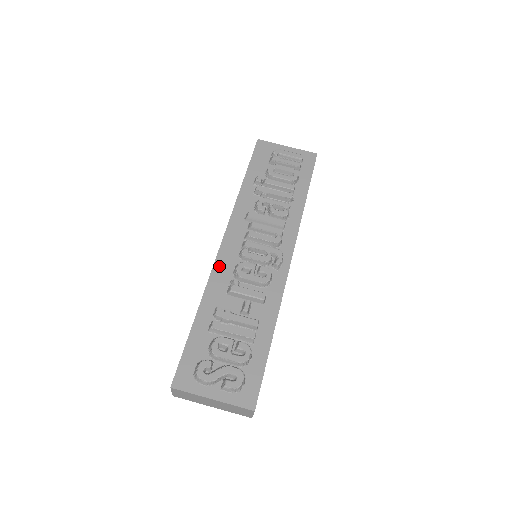
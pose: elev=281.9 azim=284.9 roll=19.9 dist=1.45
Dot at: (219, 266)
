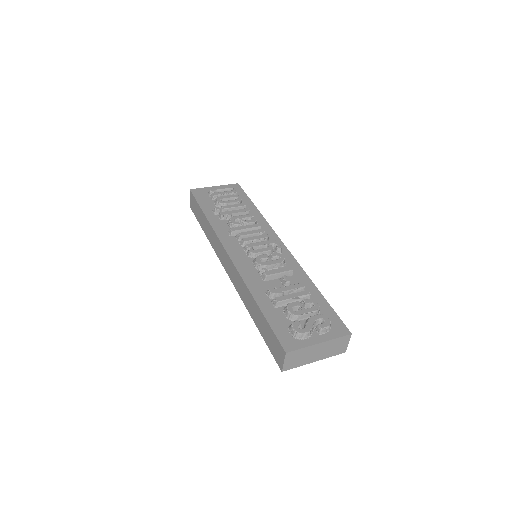
Dot at: (242, 269)
